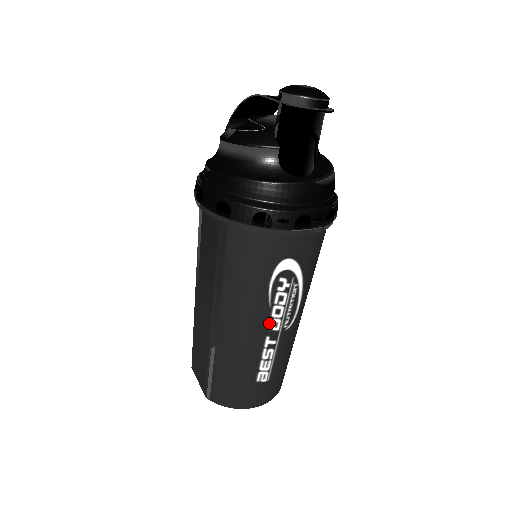
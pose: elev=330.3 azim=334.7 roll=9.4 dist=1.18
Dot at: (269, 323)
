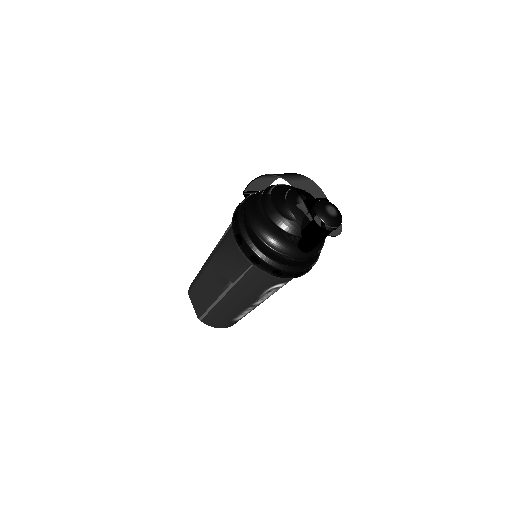
Dot at: (255, 303)
